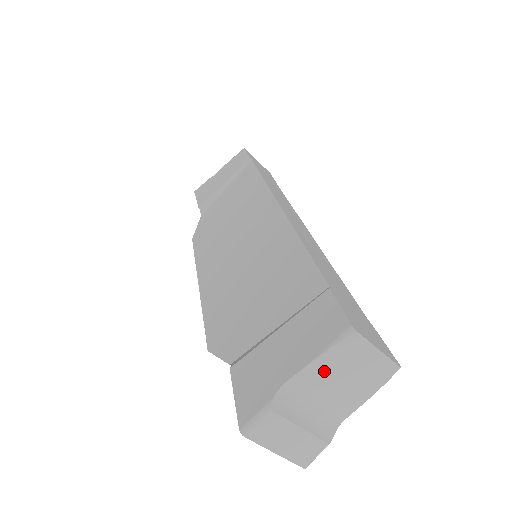
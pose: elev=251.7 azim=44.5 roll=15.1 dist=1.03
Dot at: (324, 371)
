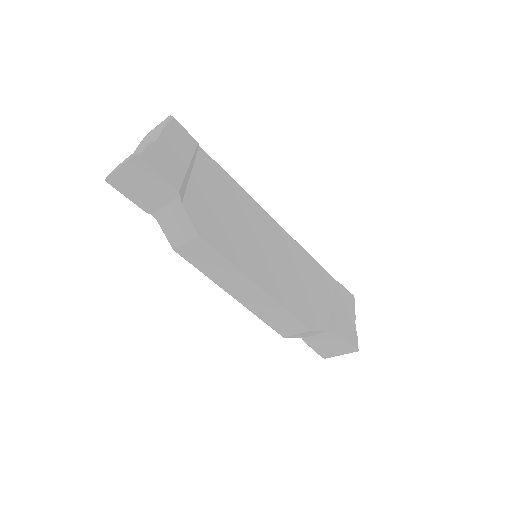
Dot at: occluded
